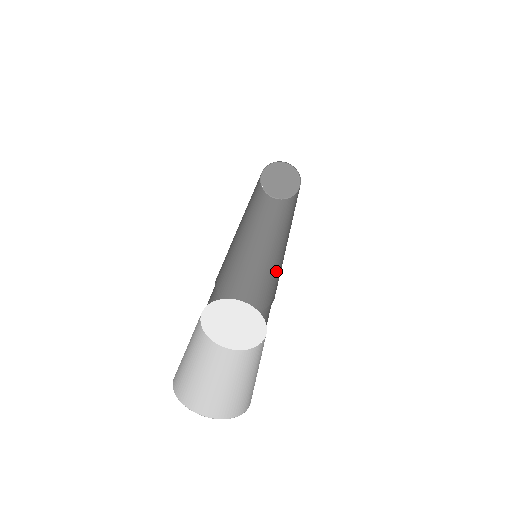
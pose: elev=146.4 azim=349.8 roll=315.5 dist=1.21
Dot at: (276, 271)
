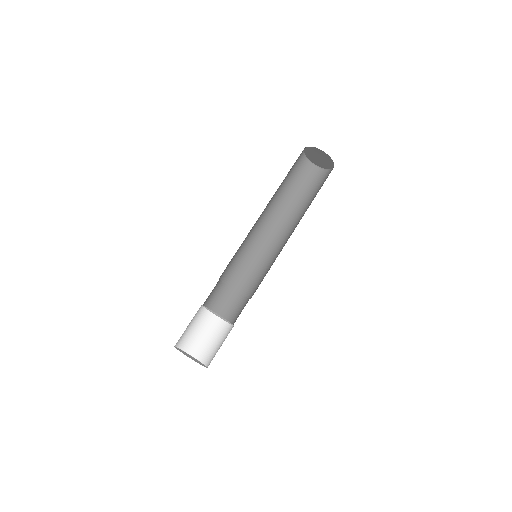
Dot at: (256, 258)
